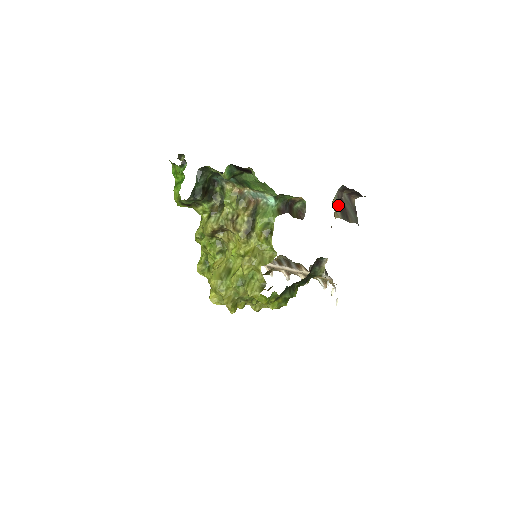
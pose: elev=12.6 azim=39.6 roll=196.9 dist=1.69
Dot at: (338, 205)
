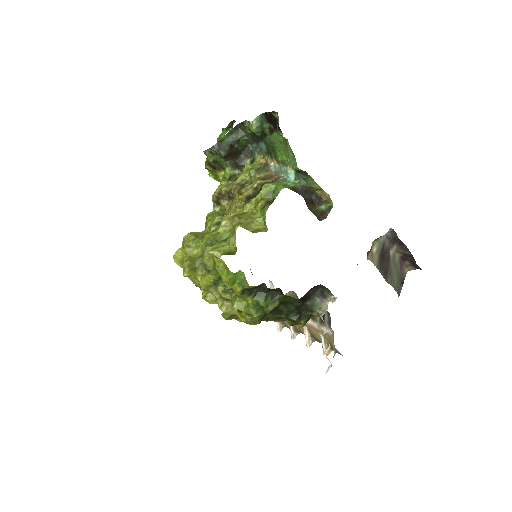
Dot at: (379, 252)
